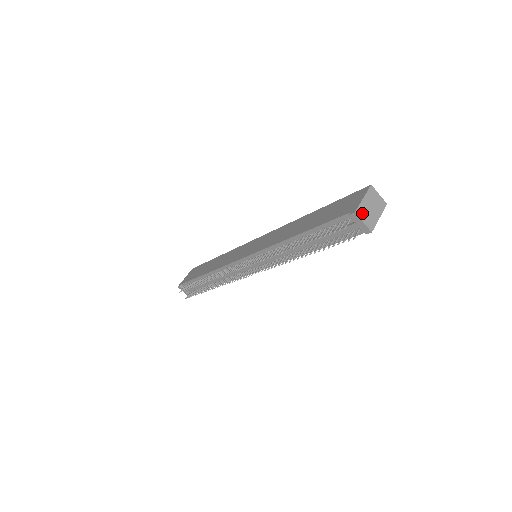
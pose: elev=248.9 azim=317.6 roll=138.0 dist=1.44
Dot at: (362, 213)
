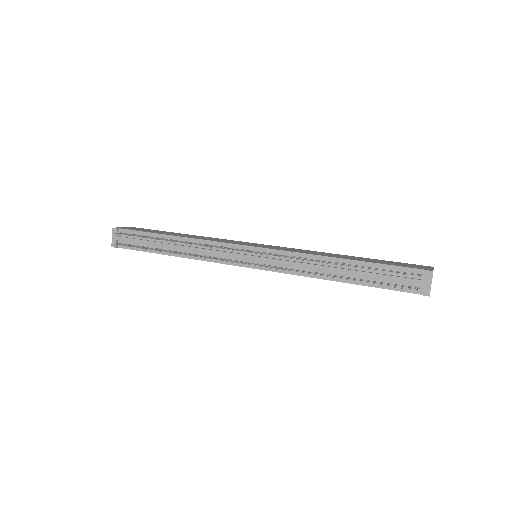
Dot at: (432, 277)
